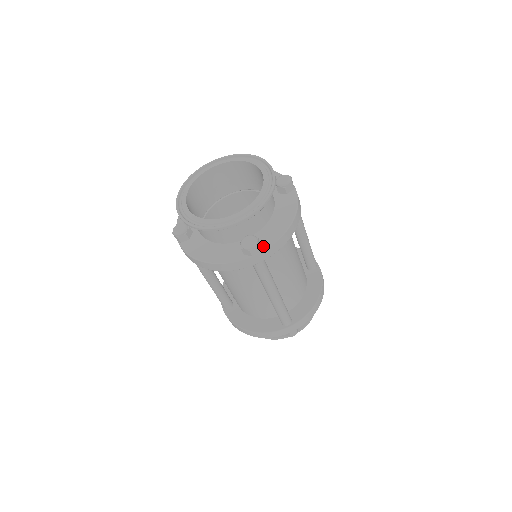
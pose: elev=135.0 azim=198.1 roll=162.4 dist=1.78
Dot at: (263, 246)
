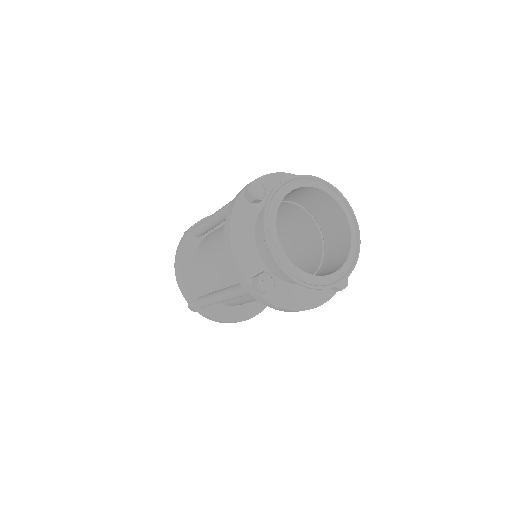
Dot at: (267, 294)
